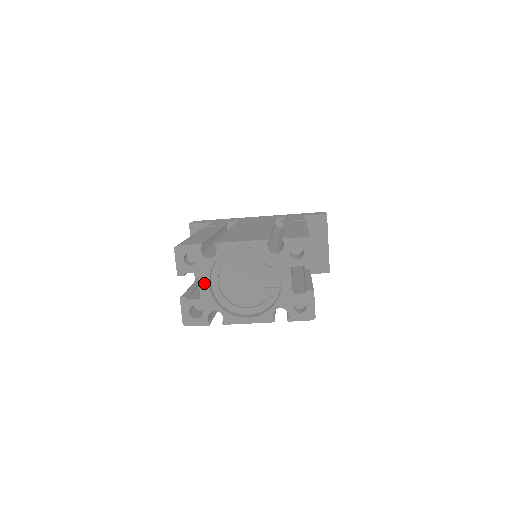
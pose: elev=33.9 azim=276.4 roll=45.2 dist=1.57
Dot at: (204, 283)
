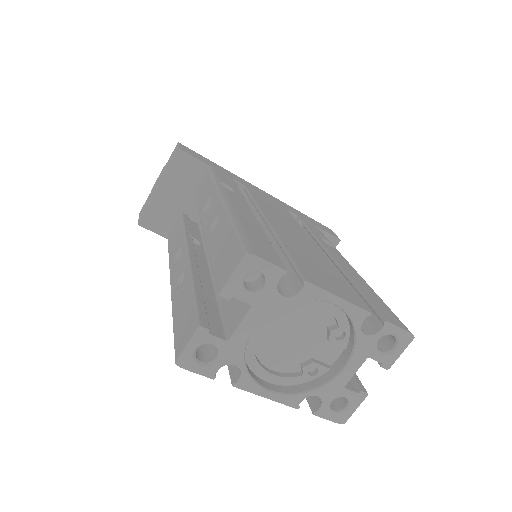
Dot at: (249, 323)
